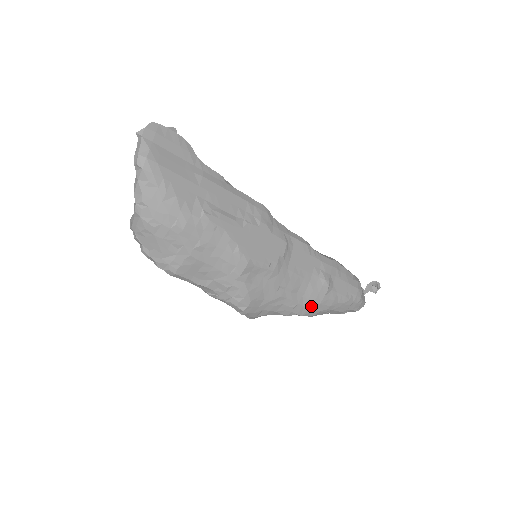
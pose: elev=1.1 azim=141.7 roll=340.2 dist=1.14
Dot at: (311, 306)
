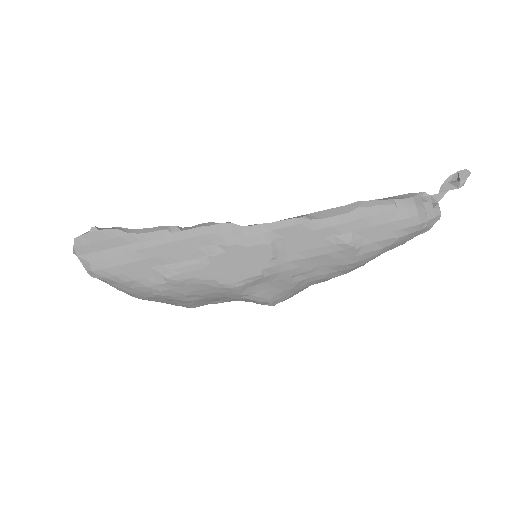
Dot at: (347, 268)
